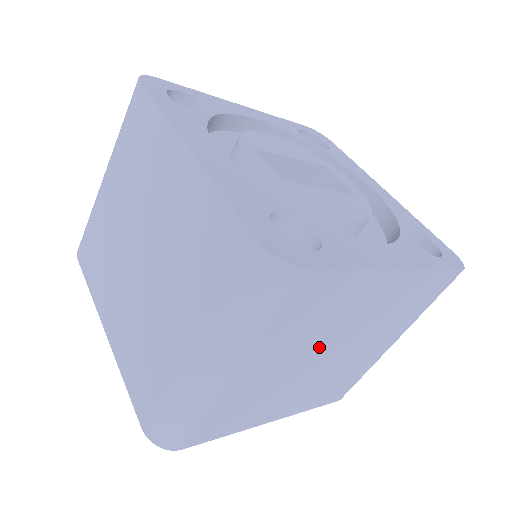
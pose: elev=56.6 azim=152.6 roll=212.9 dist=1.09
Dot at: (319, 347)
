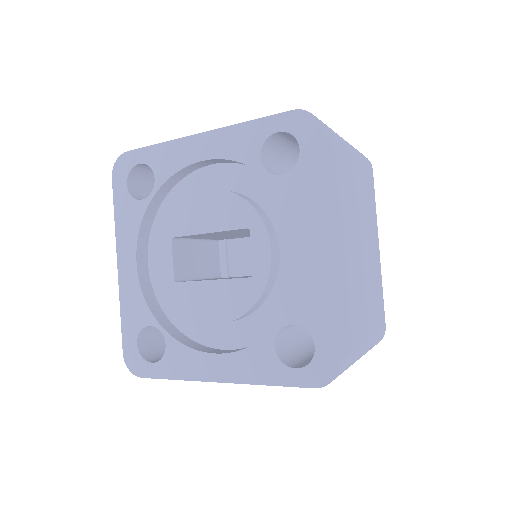
Dot at: occluded
